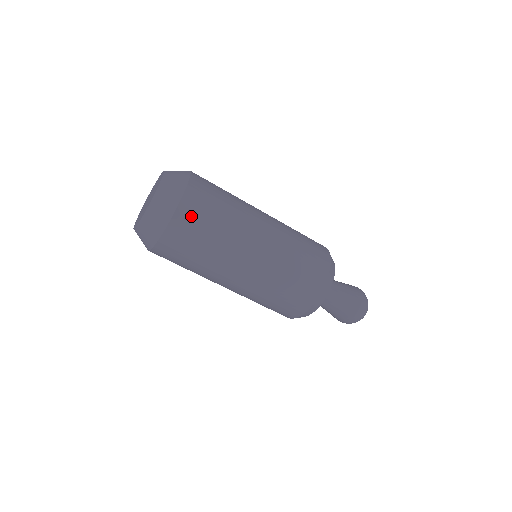
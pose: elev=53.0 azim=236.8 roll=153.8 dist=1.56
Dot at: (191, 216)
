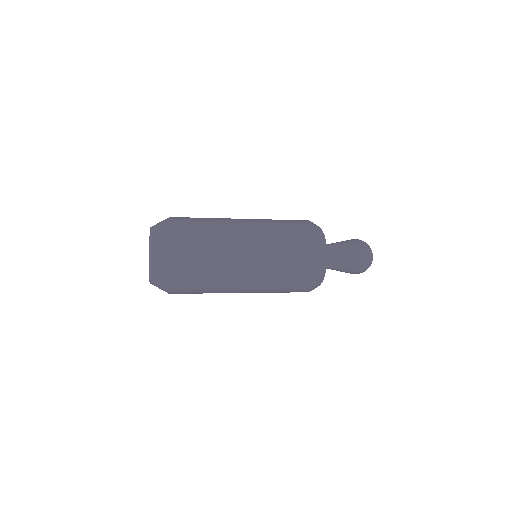
Dot at: occluded
